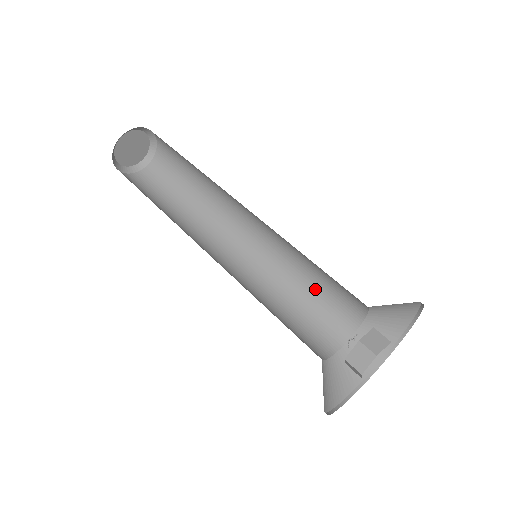
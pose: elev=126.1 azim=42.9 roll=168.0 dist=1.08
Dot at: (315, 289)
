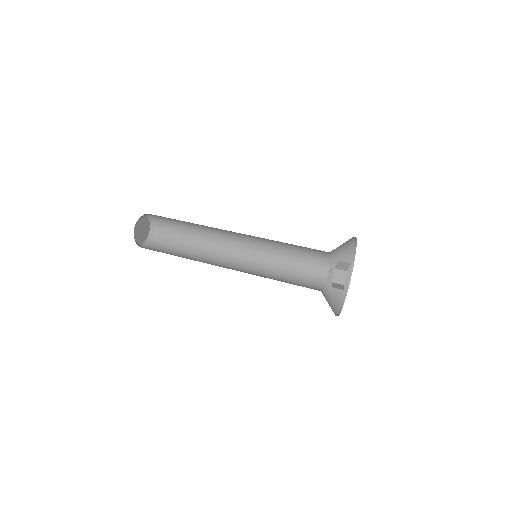
Dot at: (296, 261)
